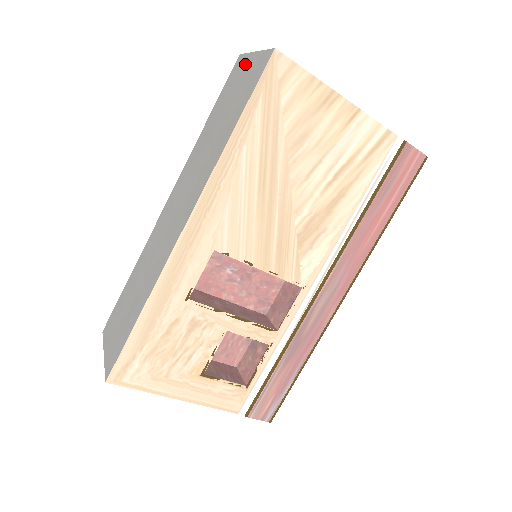
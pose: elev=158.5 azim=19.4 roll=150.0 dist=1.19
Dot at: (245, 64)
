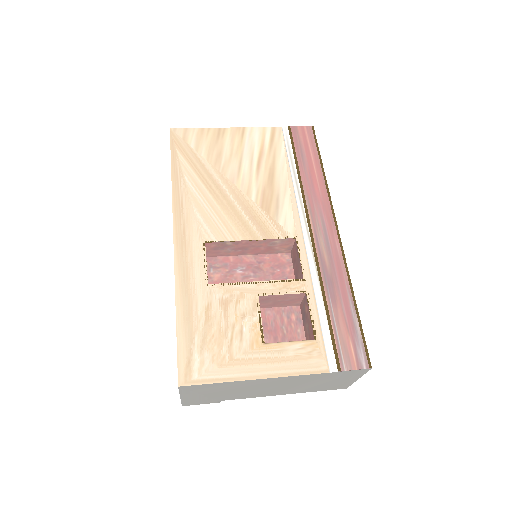
Dot at: occluded
